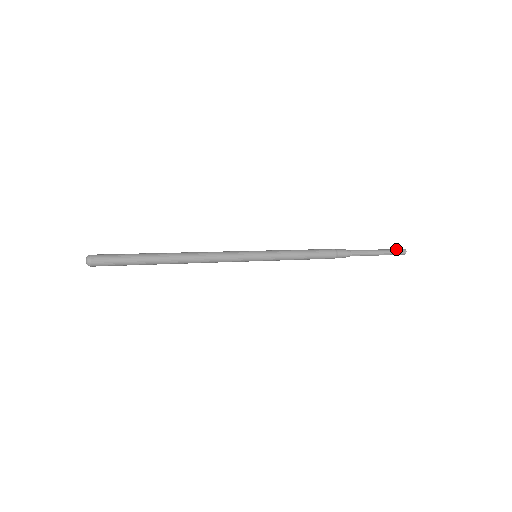
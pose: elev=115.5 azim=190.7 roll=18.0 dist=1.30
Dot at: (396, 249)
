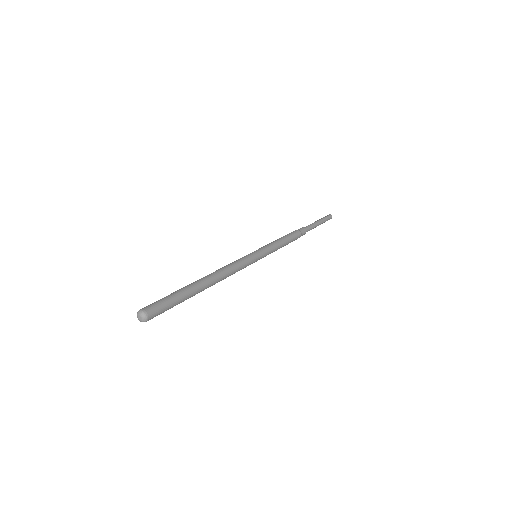
Dot at: (325, 216)
